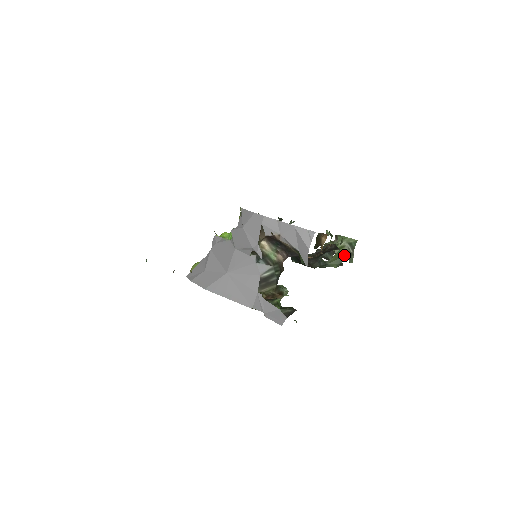
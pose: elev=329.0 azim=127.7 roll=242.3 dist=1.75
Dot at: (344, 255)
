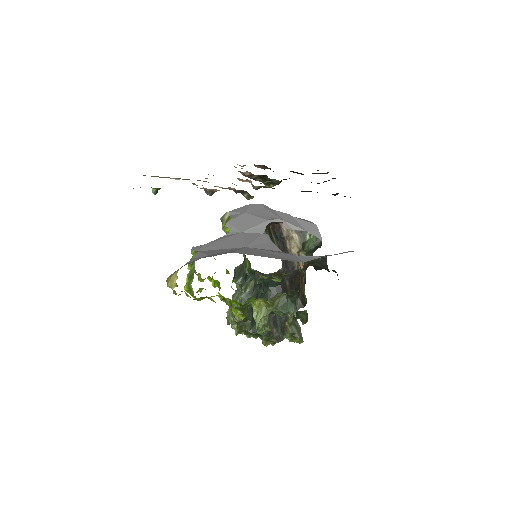
Dot at: (293, 333)
